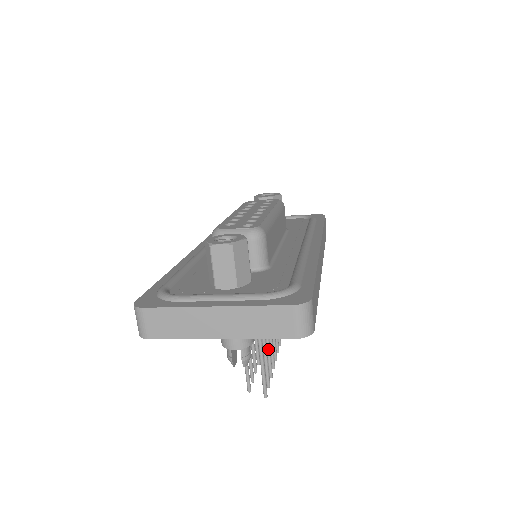
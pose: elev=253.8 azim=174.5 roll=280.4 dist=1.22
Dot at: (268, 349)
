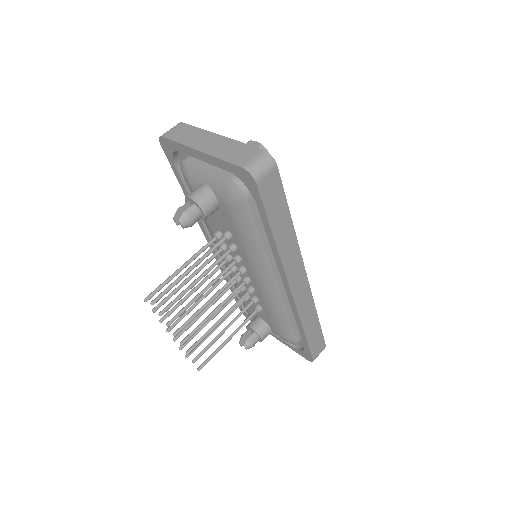
Dot at: (192, 300)
